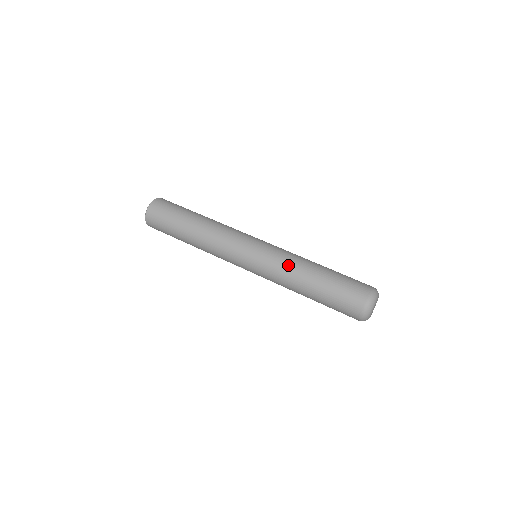
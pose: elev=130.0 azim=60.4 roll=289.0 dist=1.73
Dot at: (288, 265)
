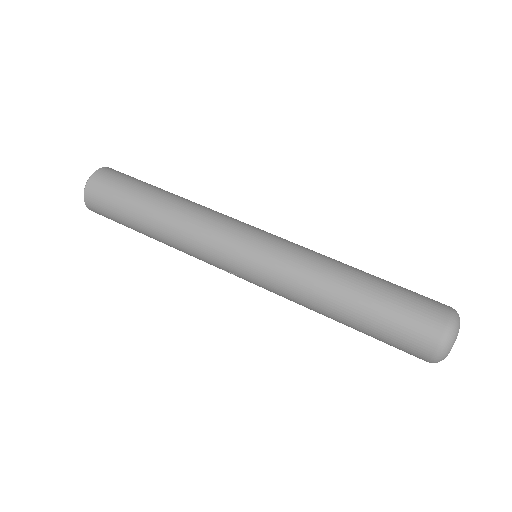
Dot at: (312, 267)
